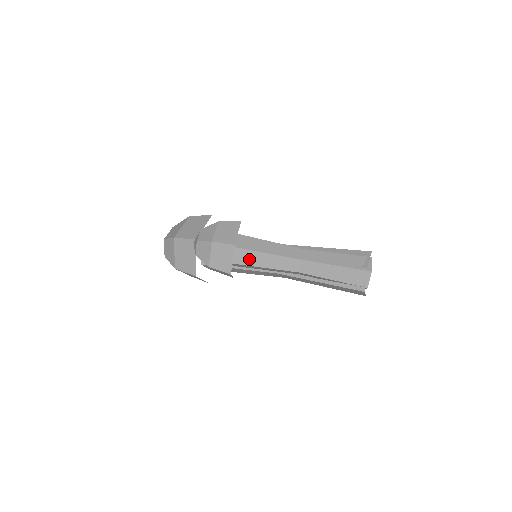
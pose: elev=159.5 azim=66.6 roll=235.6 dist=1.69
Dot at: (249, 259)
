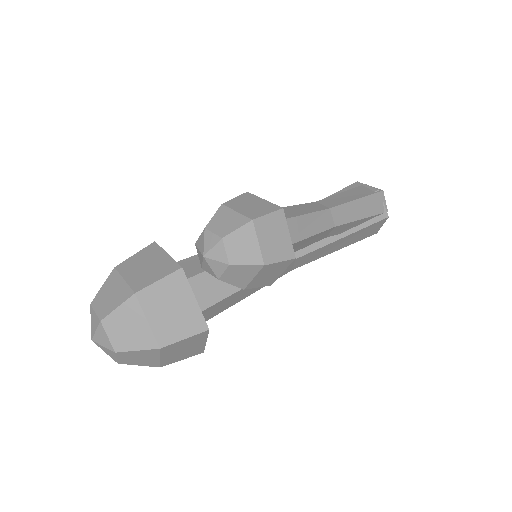
Dot at: (290, 233)
